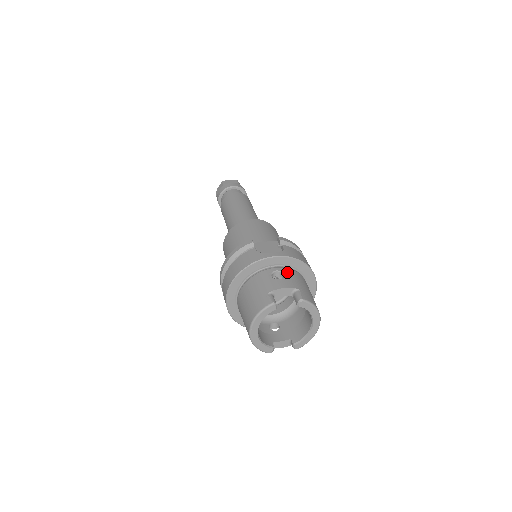
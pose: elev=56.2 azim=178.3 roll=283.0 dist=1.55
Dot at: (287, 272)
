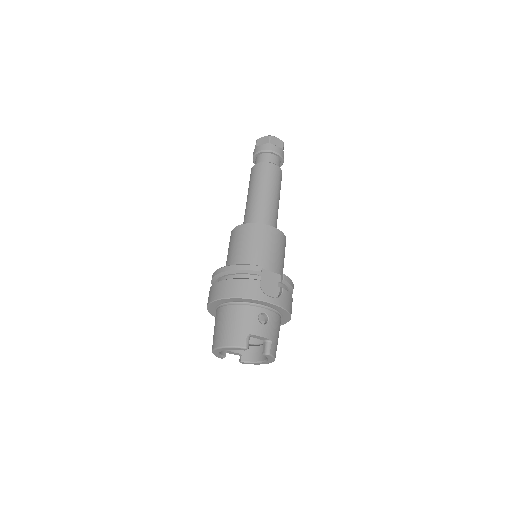
Dot at: (272, 317)
